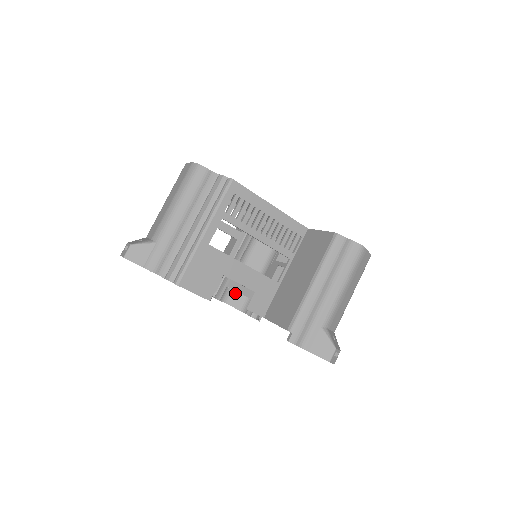
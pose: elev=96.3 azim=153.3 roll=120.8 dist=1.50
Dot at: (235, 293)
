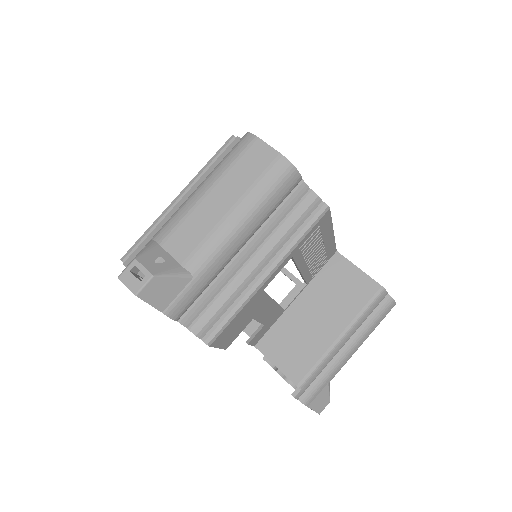
Dot at: occluded
